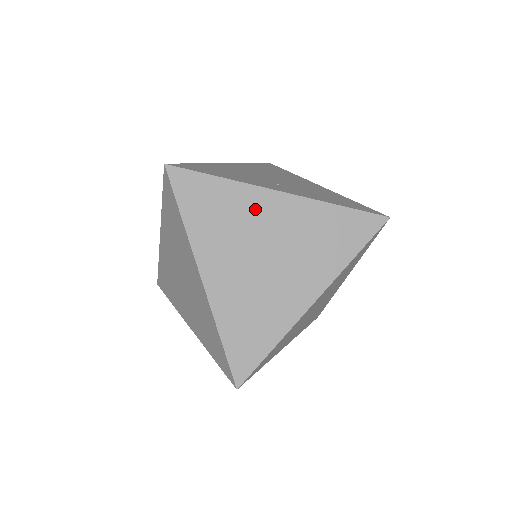
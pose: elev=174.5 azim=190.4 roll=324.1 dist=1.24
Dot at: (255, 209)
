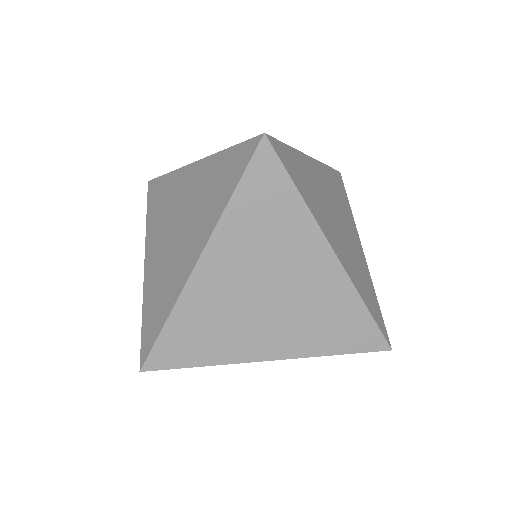
Dot at: (314, 176)
